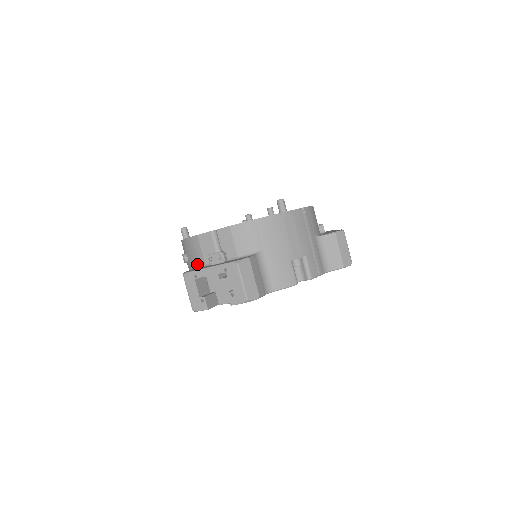
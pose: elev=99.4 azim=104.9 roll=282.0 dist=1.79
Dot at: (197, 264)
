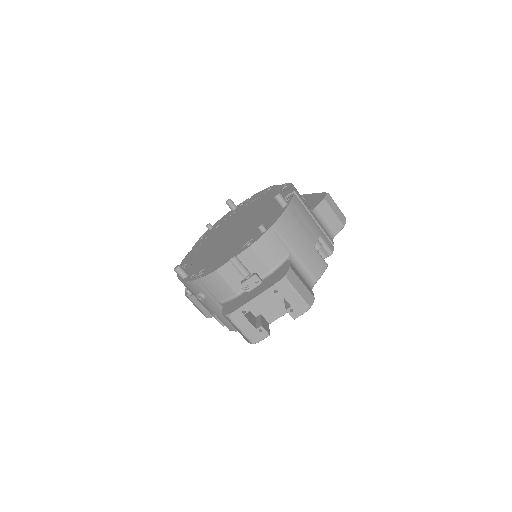
Dot at: (225, 298)
